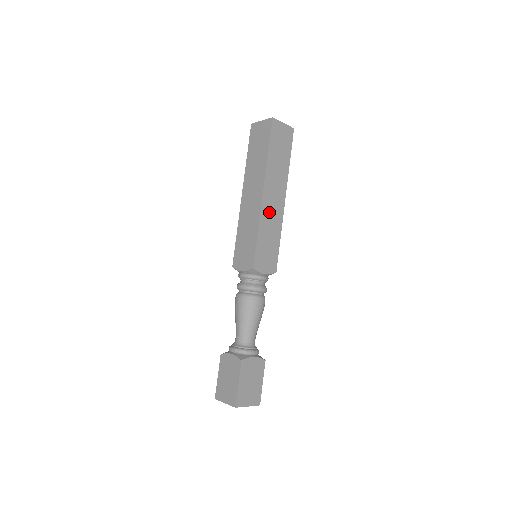
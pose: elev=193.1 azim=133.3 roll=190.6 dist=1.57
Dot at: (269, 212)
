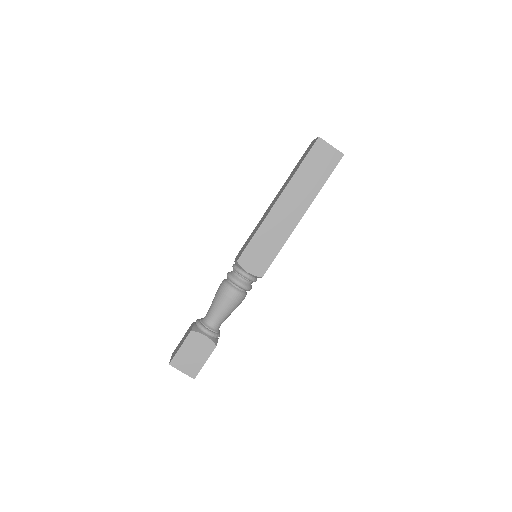
Dot at: occluded
